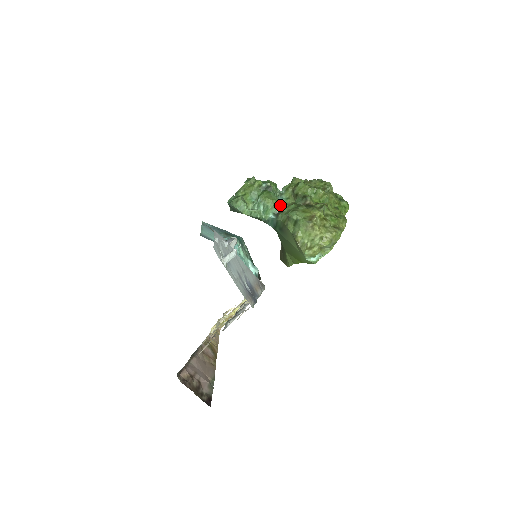
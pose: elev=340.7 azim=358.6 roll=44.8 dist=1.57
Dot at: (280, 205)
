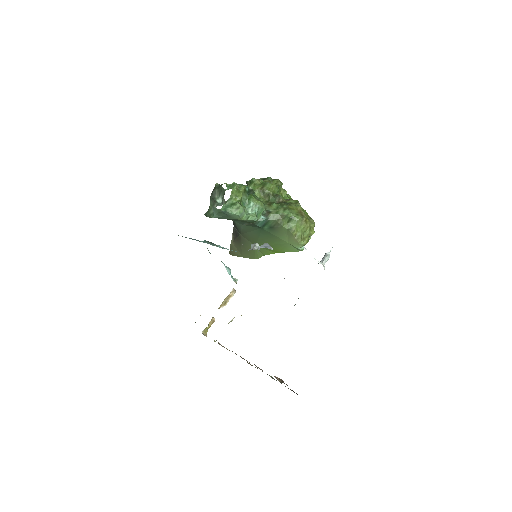
Dot at: occluded
